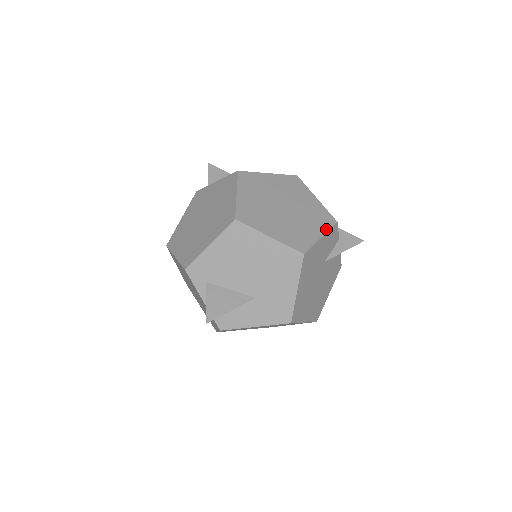
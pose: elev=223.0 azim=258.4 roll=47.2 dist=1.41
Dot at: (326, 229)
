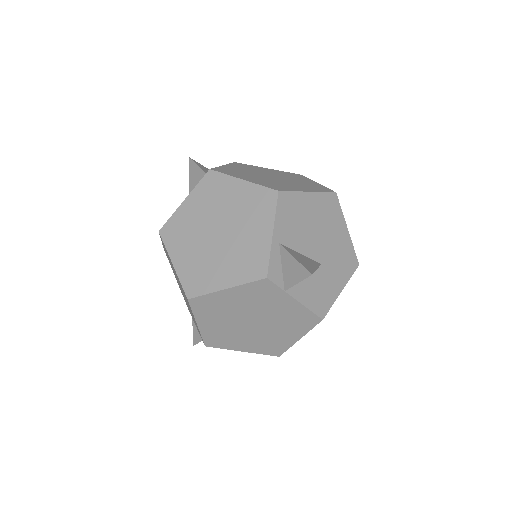
Dot at: occluded
